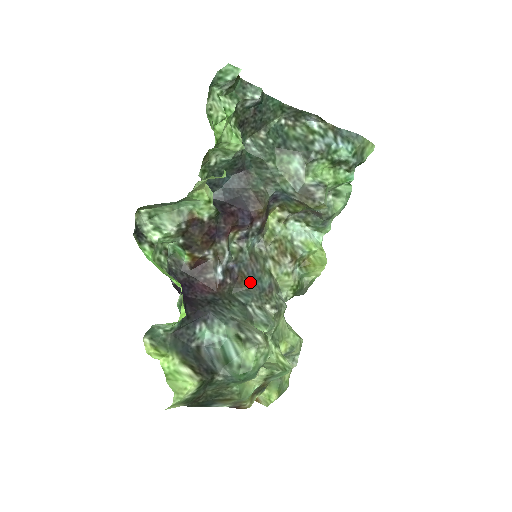
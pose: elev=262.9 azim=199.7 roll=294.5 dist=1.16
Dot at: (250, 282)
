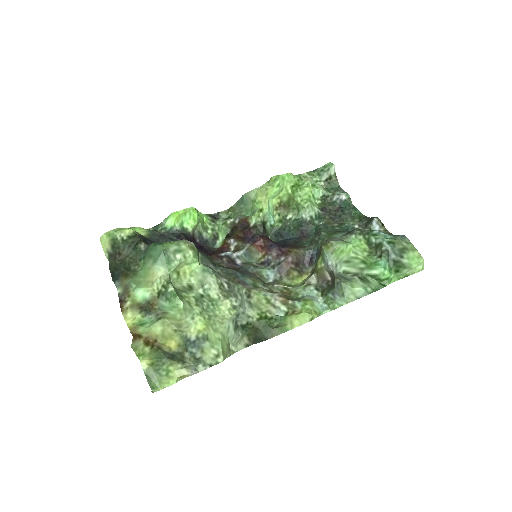
Dot at: (235, 270)
